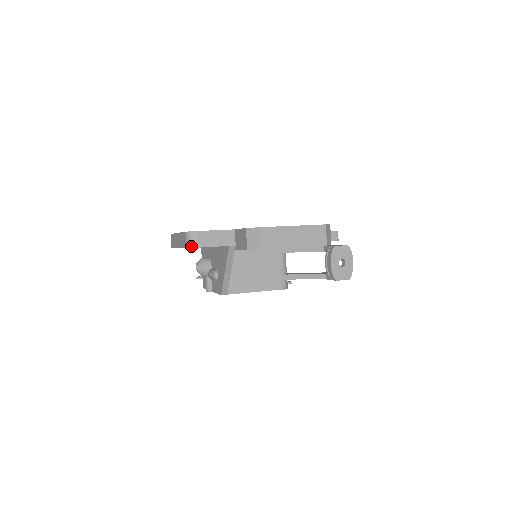
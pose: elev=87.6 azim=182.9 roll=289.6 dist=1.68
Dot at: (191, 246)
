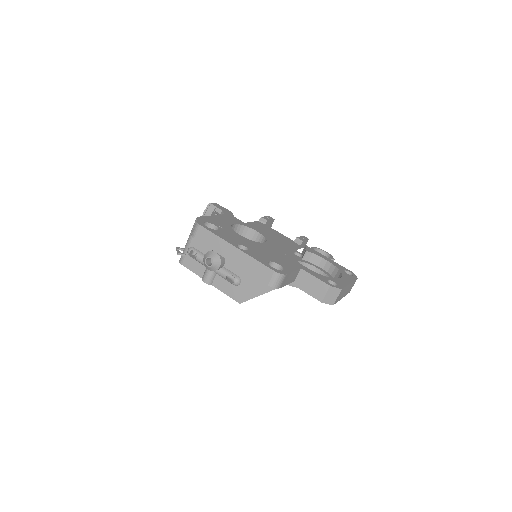
Dot at: (276, 287)
